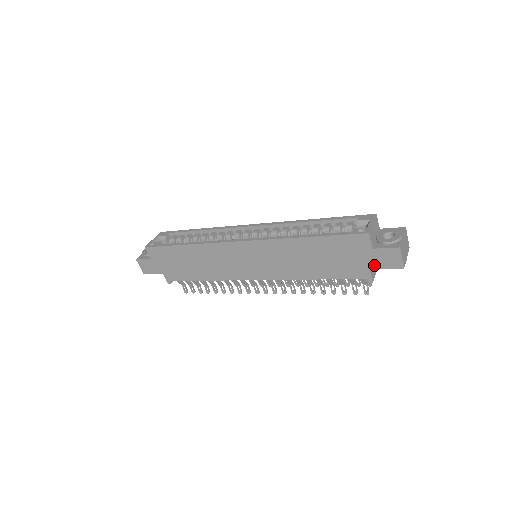
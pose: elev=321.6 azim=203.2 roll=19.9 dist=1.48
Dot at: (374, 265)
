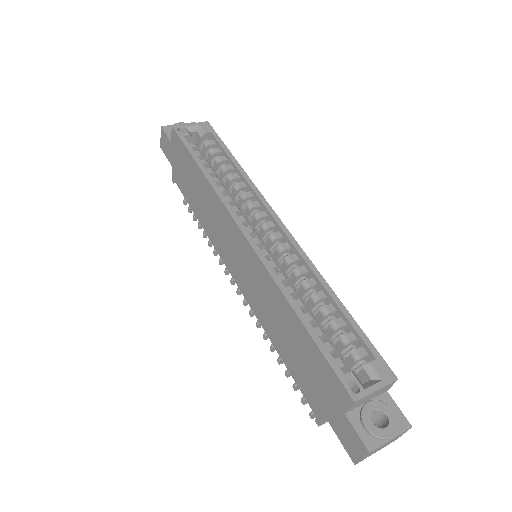
Dot at: (333, 422)
